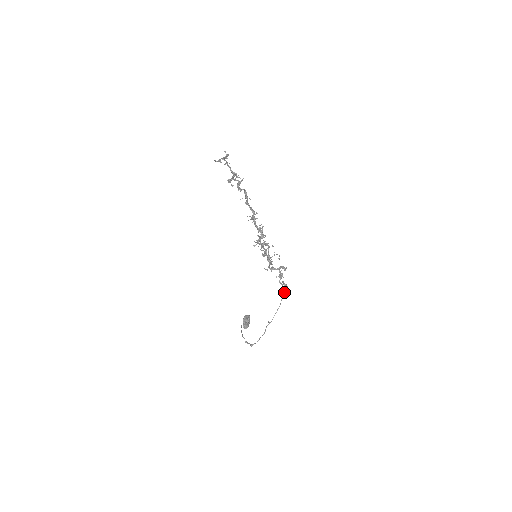
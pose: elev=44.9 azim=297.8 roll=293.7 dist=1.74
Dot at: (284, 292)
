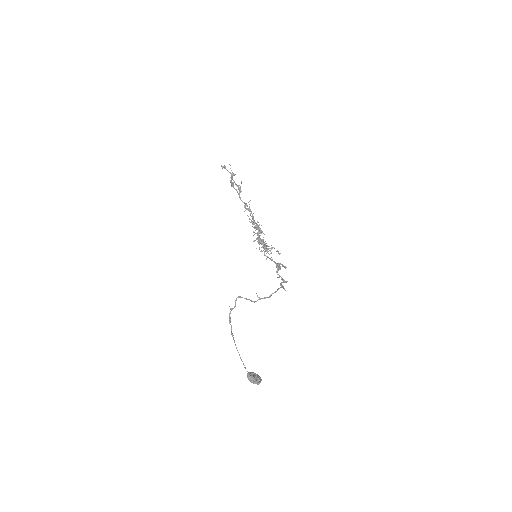
Dot at: occluded
